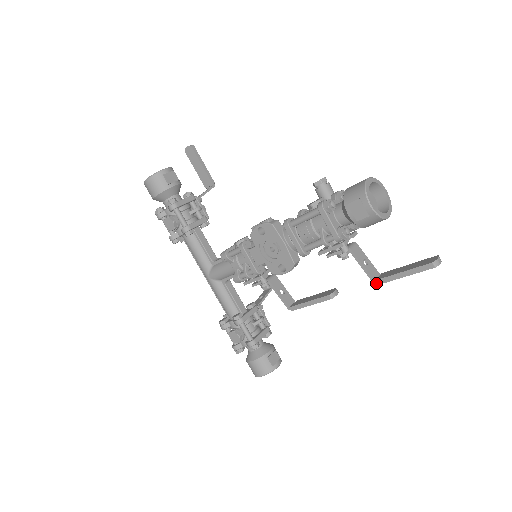
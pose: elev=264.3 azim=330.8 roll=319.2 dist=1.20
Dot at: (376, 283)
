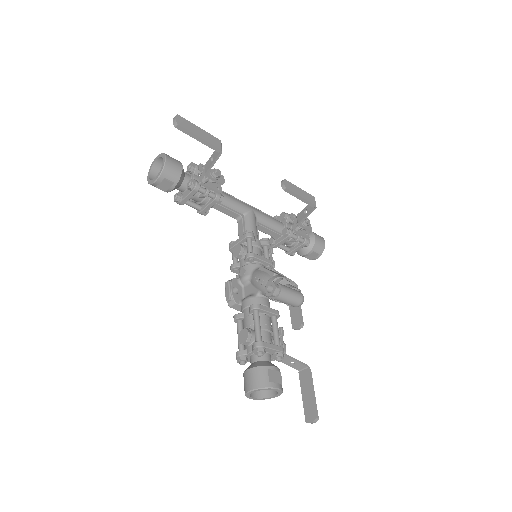
Dot at: (300, 371)
